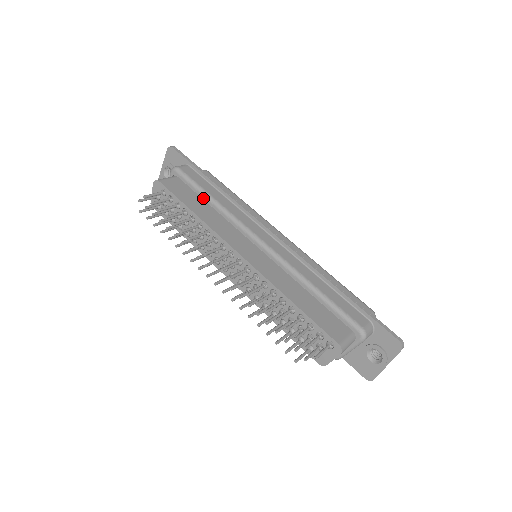
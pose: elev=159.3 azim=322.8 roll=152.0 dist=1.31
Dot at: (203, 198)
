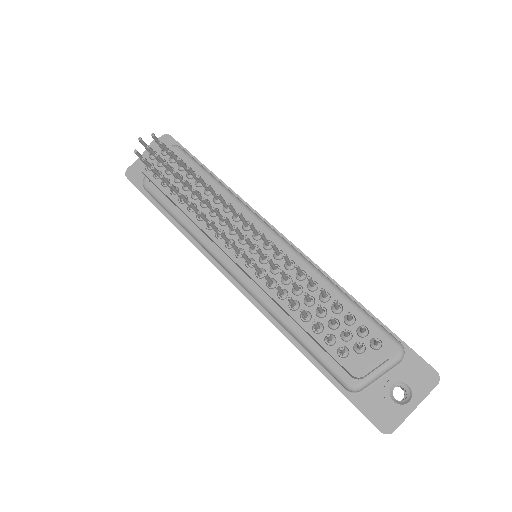
Dot at: occluded
